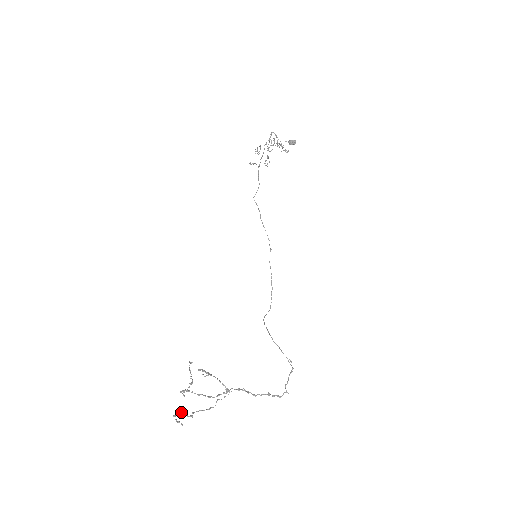
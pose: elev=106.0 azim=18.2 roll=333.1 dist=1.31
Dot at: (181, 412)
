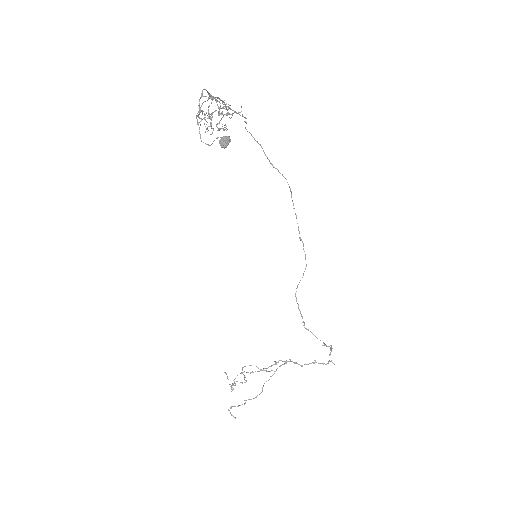
Dot at: (233, 406)
